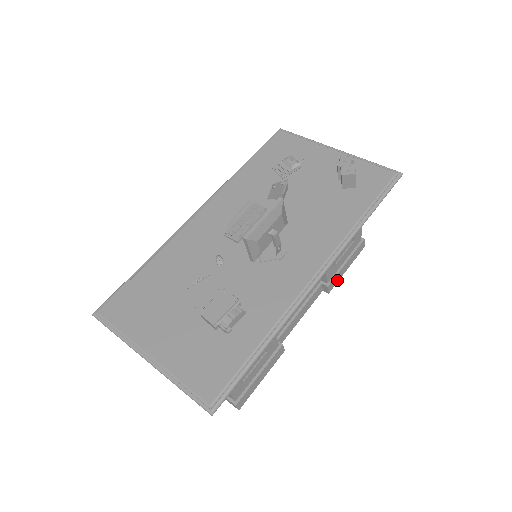
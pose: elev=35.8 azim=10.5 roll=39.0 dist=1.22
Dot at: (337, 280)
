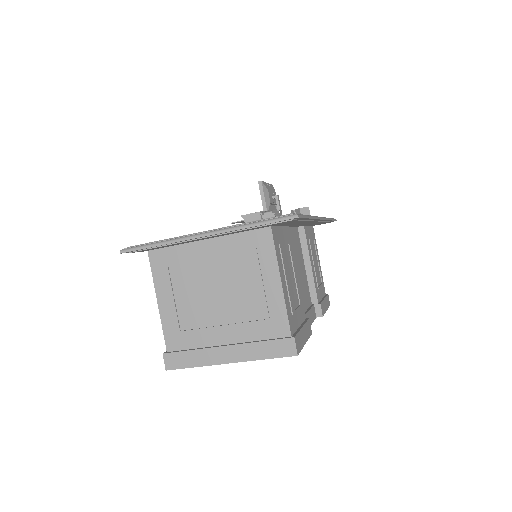
Dot at: (324, 311)
